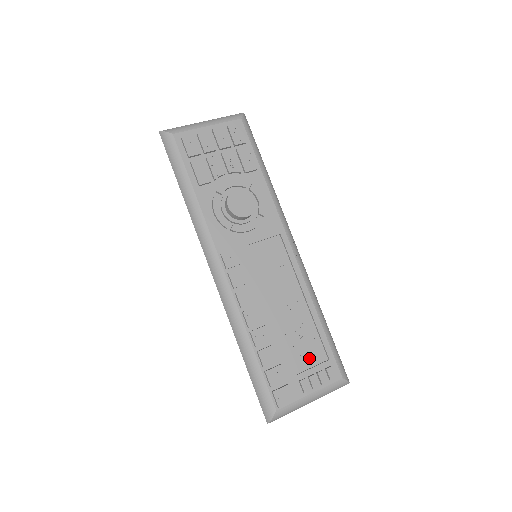
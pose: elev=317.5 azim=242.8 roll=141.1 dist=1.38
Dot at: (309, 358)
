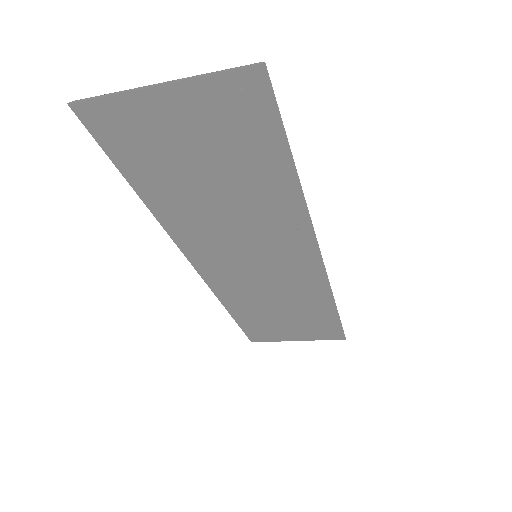
Dot at: occluded
